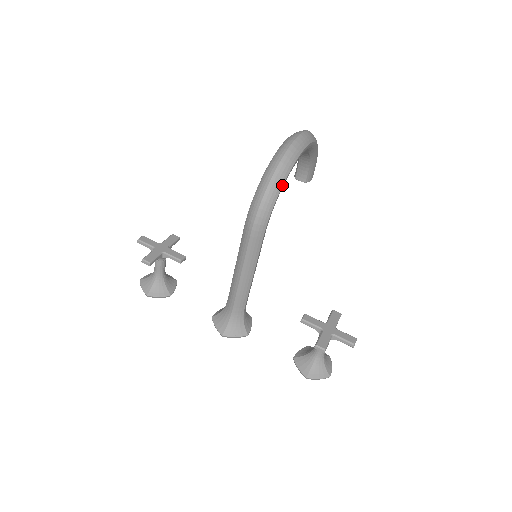
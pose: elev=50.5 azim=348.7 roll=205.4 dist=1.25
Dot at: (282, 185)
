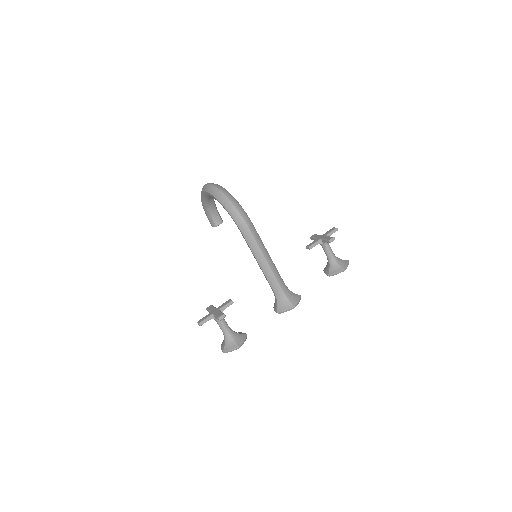
Dot at: (233, 197)
